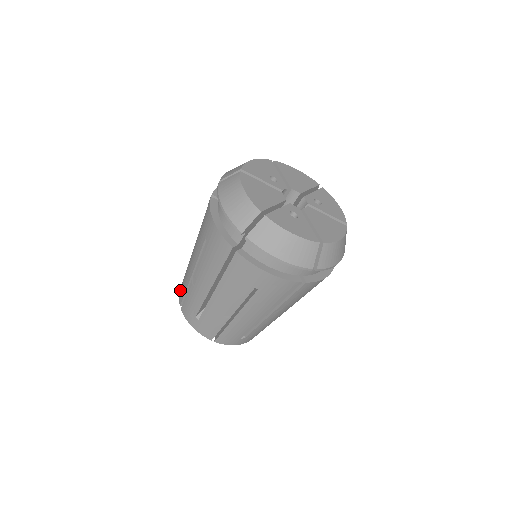
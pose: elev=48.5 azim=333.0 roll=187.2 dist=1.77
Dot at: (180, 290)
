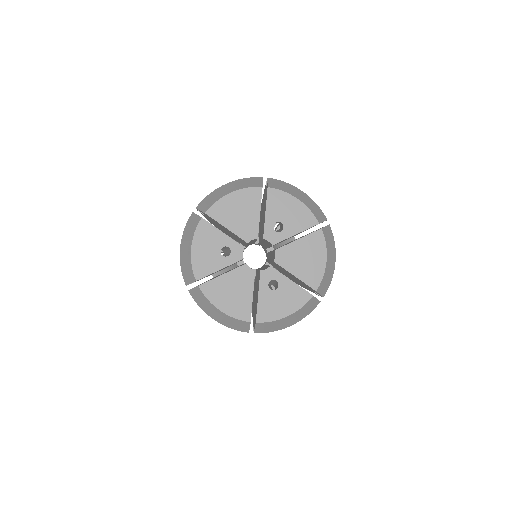
Dot at: occluded
